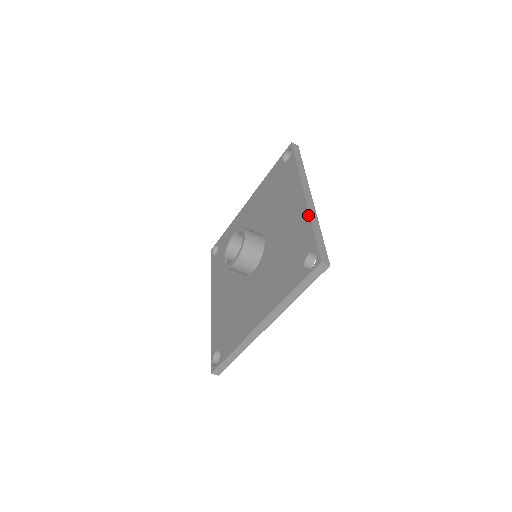
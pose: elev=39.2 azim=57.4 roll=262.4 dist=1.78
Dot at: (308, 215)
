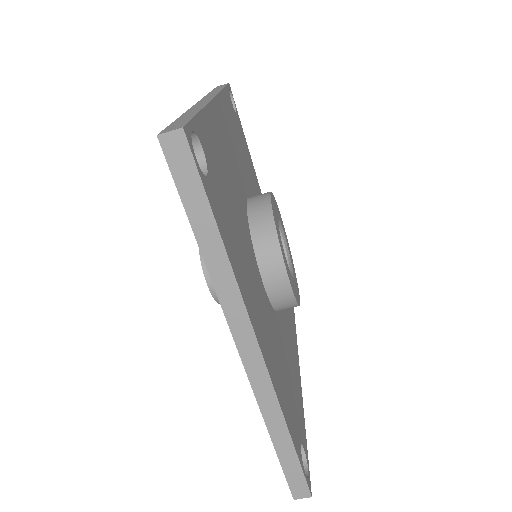
Dot at: occluded
